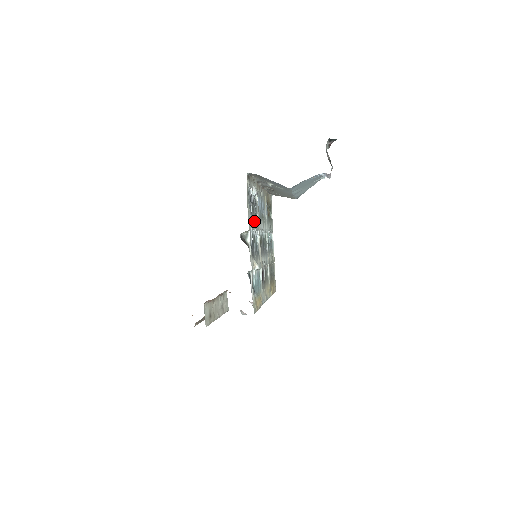
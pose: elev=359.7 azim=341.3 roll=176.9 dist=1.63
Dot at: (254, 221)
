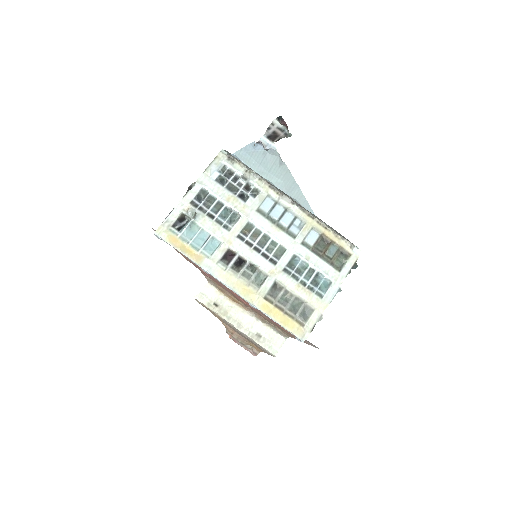
Dot at: (226, 194)
